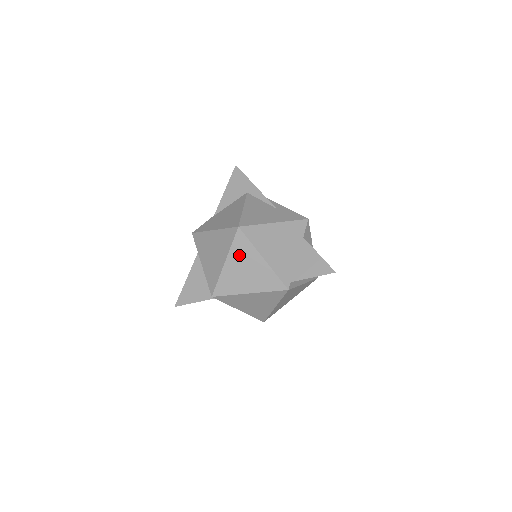
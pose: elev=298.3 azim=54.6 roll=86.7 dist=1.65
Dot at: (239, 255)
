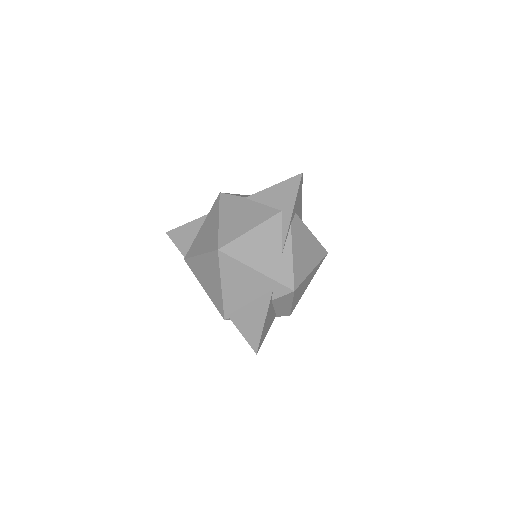
Dot at: (209, 264)
